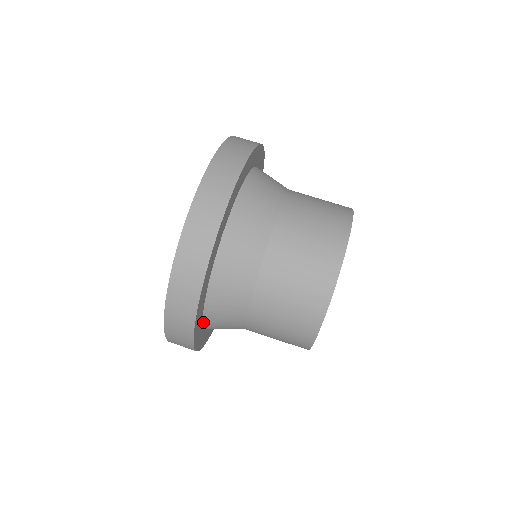
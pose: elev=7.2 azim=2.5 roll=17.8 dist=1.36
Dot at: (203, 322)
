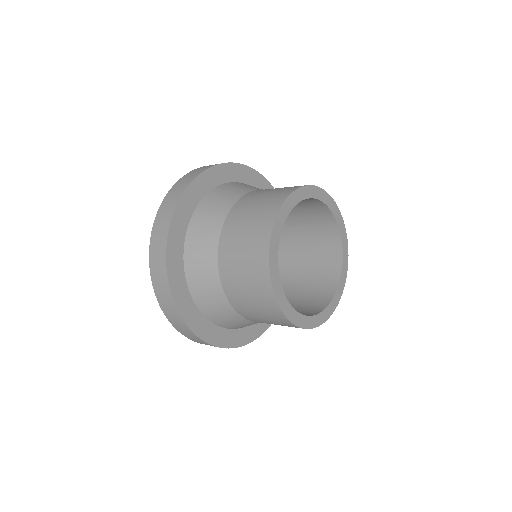
Dot at: (195, 303)
